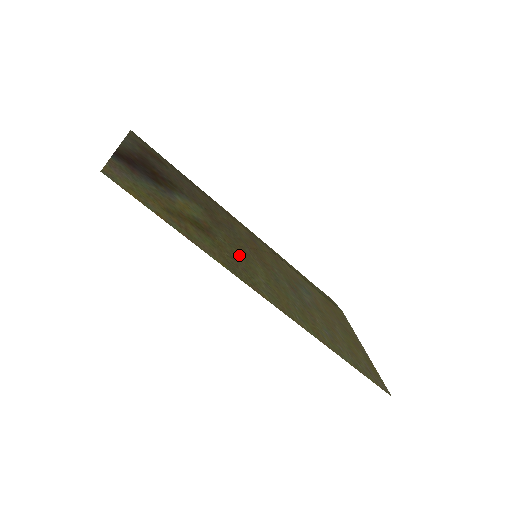
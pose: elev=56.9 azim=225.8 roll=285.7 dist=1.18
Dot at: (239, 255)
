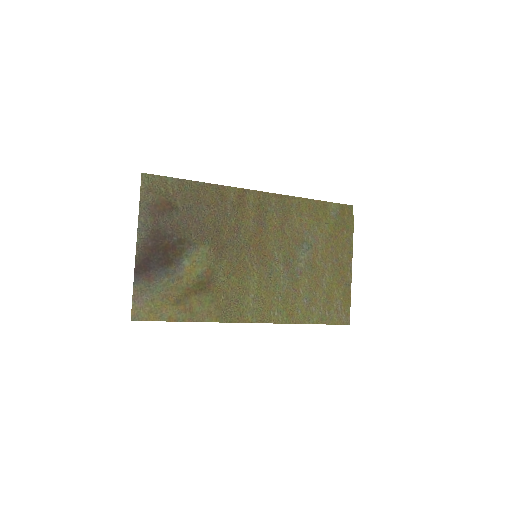
Dot at: (235, 282)
